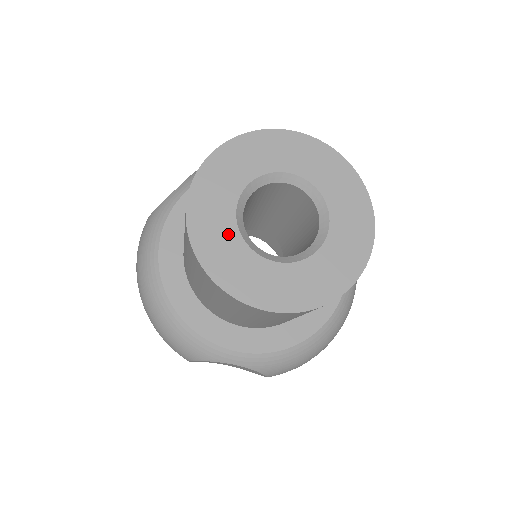
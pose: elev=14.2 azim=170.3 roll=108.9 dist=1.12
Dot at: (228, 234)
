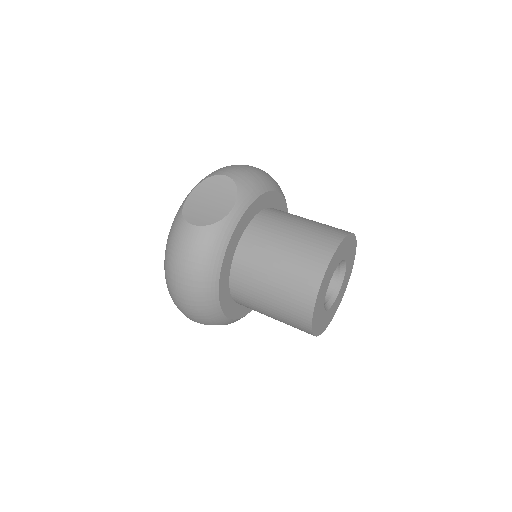
Dot at: (322, 303)
